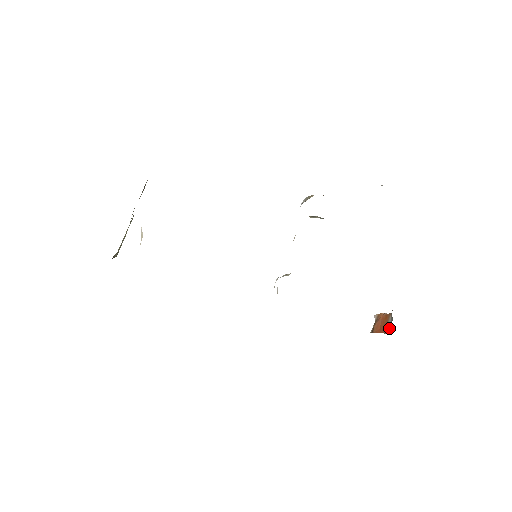
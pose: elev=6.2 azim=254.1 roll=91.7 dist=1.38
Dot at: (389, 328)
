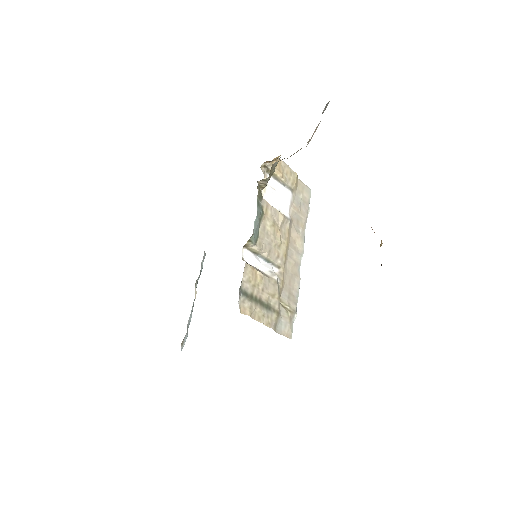
Dot at: occluded
